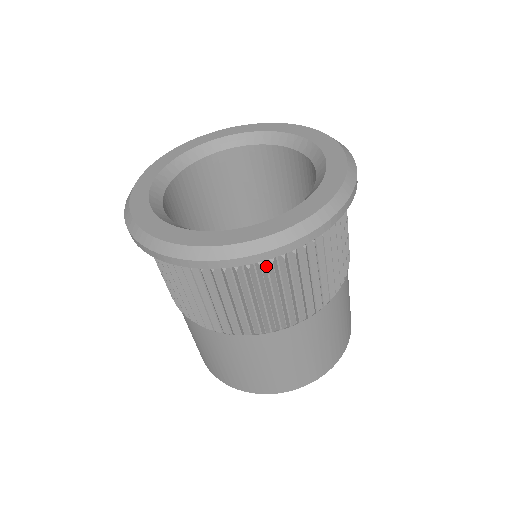
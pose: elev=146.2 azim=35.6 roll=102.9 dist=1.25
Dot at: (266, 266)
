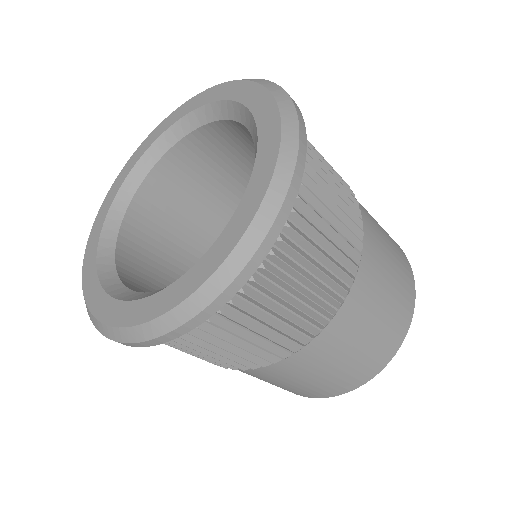
Dot at: (241, 298)
